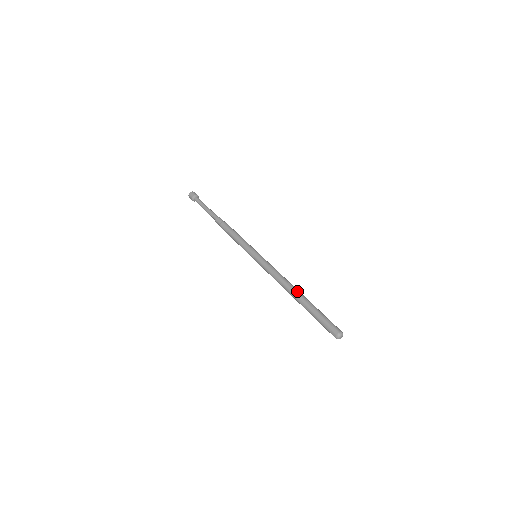
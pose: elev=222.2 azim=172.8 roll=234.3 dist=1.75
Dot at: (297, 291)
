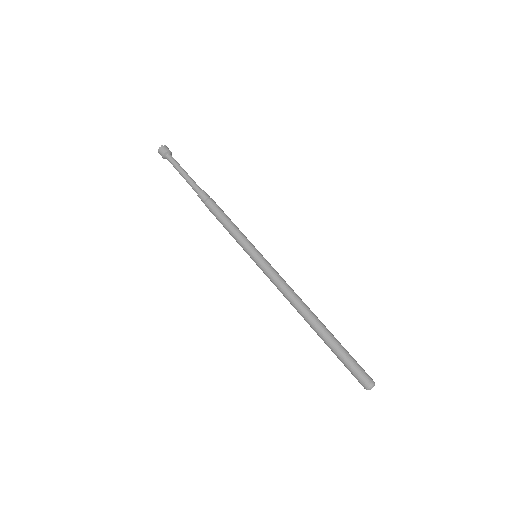
Dot at: (316, 316)
